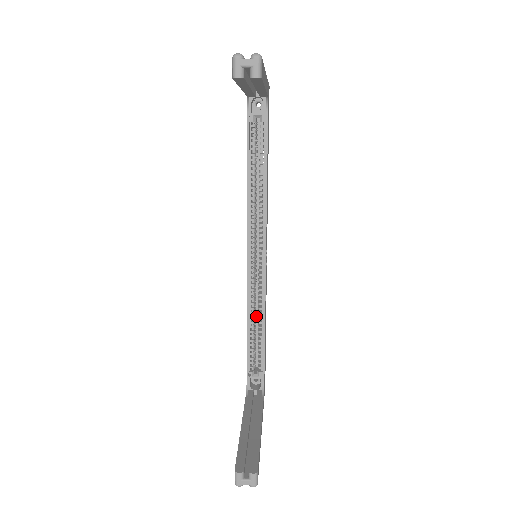
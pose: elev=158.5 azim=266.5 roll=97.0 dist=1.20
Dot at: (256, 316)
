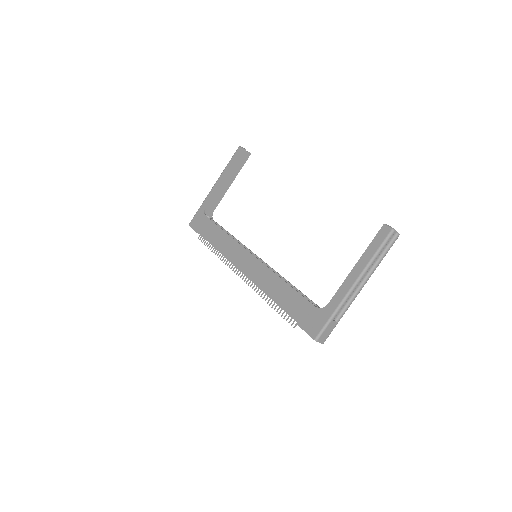
Dot at: occluded
